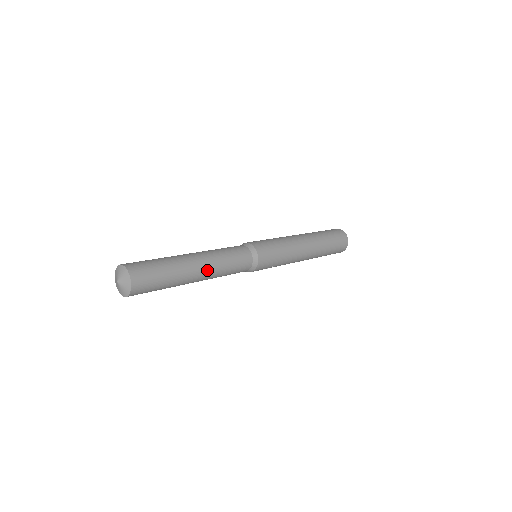
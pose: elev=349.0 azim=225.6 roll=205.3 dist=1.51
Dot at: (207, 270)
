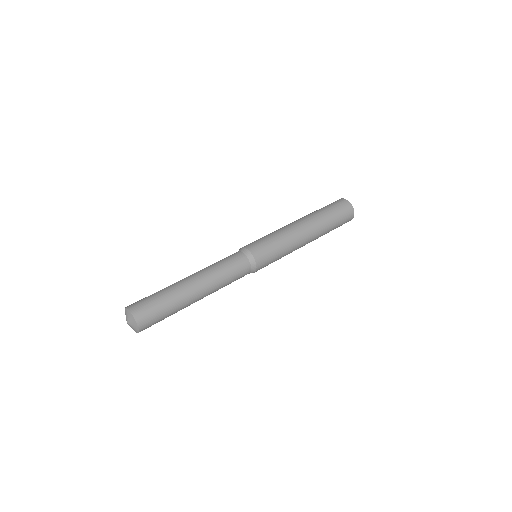
Dot at: occluded
